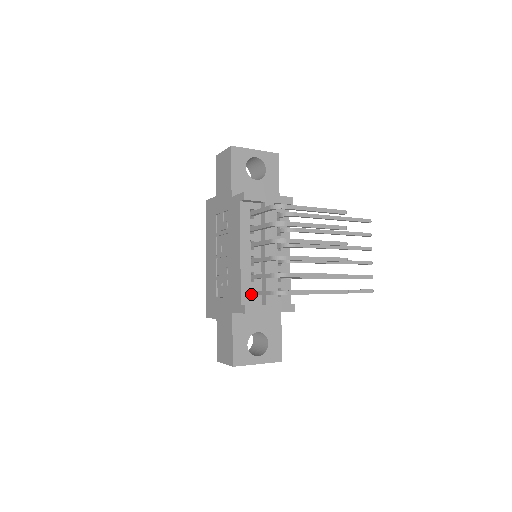
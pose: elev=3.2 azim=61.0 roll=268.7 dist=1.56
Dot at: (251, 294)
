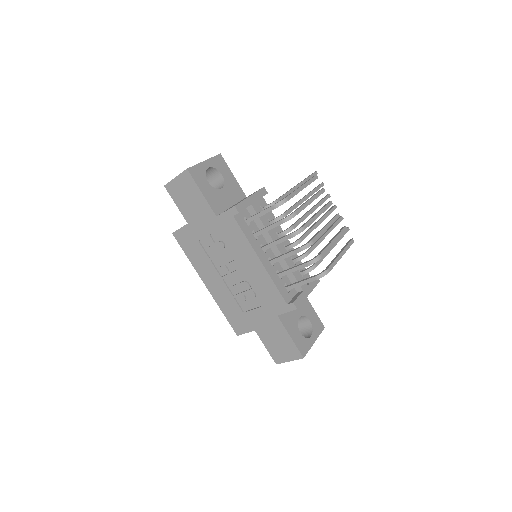
Dot at: (287, 290)
